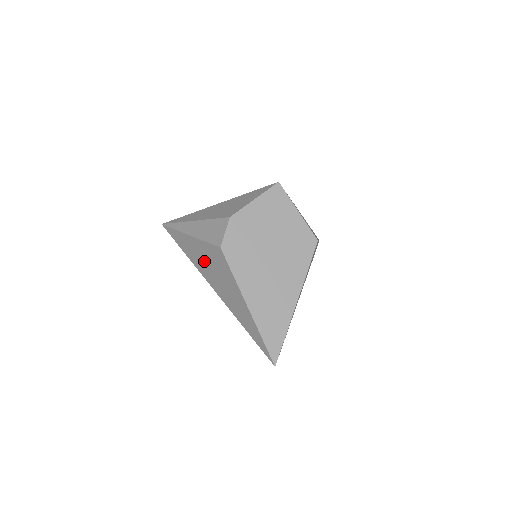
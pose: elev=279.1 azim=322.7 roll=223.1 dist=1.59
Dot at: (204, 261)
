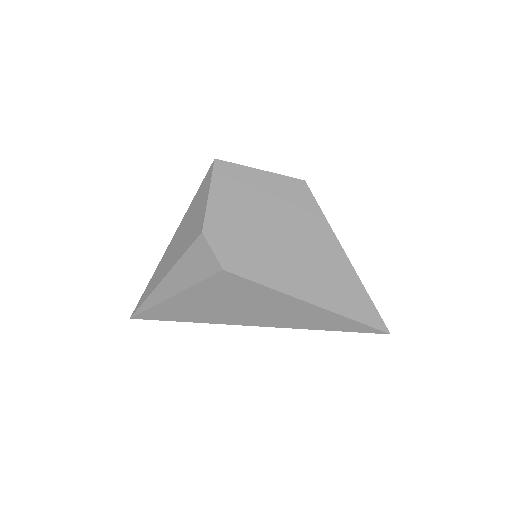
Dot at: (213, 306)
